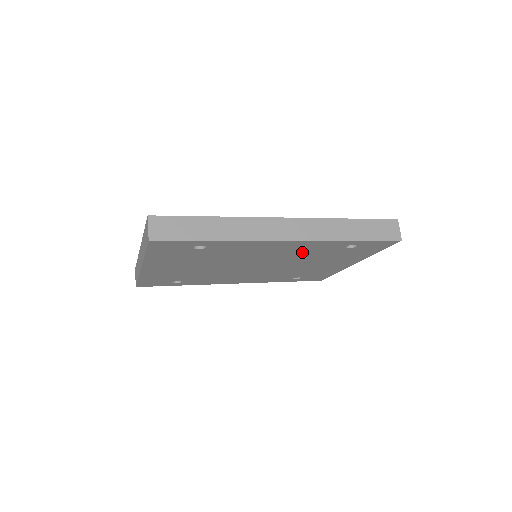
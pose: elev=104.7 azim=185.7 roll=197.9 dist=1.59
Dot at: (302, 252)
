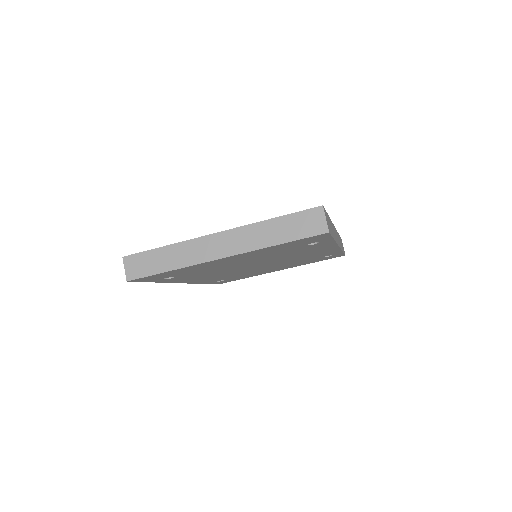
Dot at: (307, 257)
